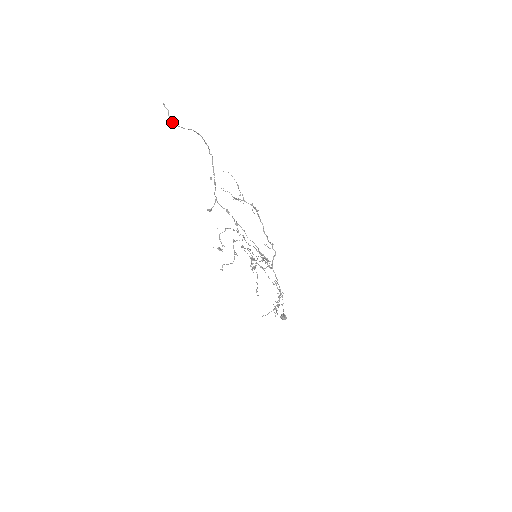
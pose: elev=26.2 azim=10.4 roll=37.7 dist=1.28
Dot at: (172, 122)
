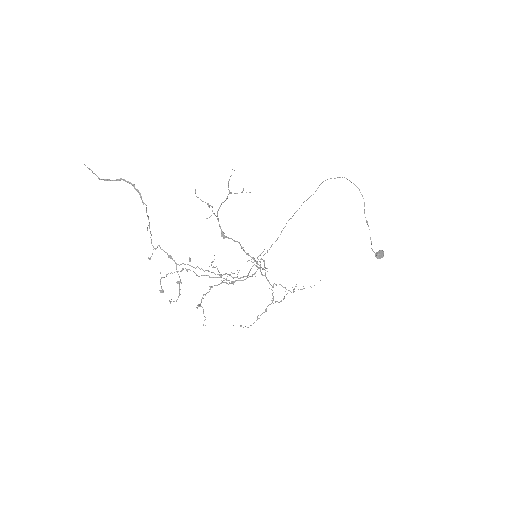
Dot at: (99, 179)
